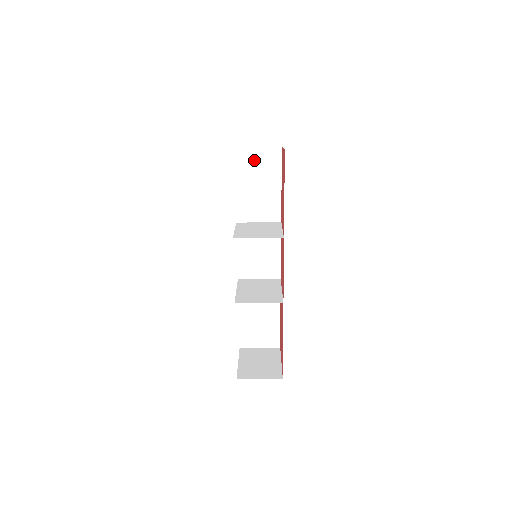
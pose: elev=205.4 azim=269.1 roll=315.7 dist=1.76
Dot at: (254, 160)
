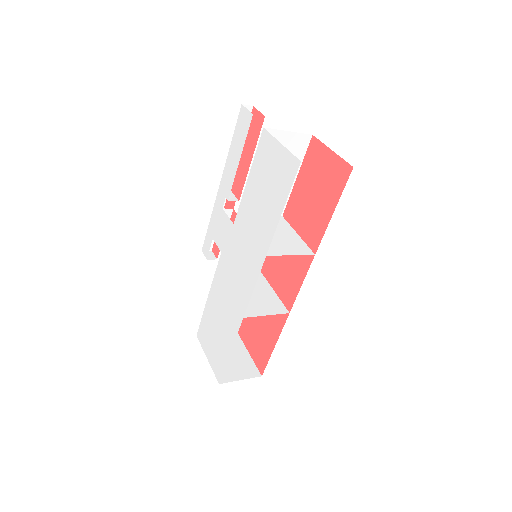
Dot at: occluded
